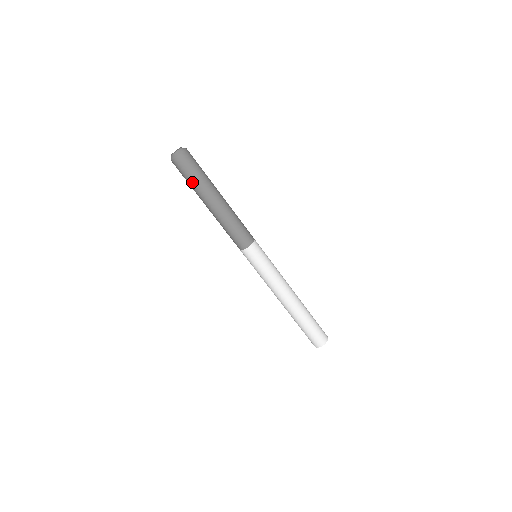
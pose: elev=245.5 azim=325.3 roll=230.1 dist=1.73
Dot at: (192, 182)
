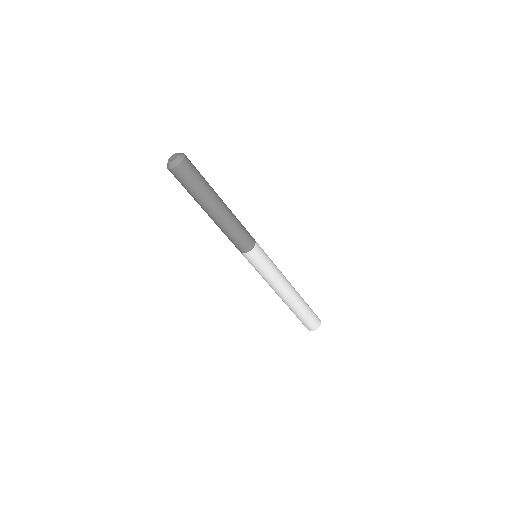
Dot at: (187, 191)
